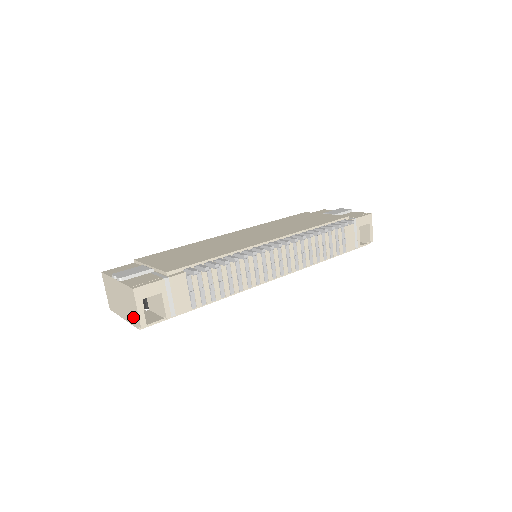
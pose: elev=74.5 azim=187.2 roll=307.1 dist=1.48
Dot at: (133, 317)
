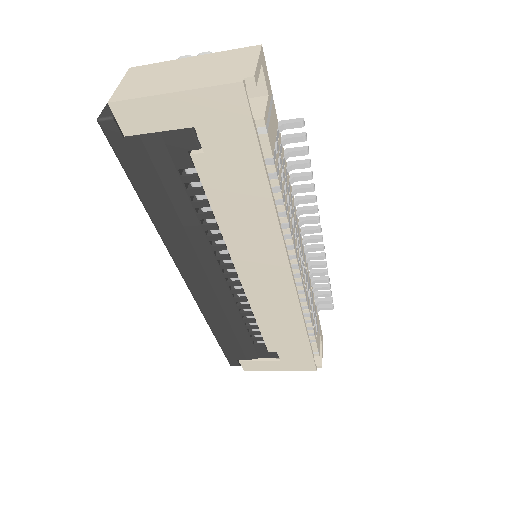
Dot at: (229, 74)
